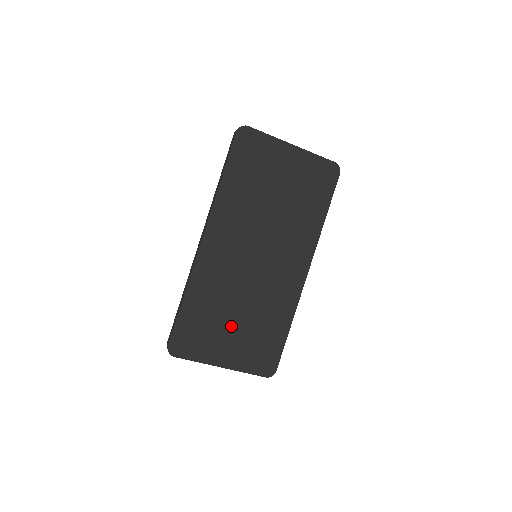
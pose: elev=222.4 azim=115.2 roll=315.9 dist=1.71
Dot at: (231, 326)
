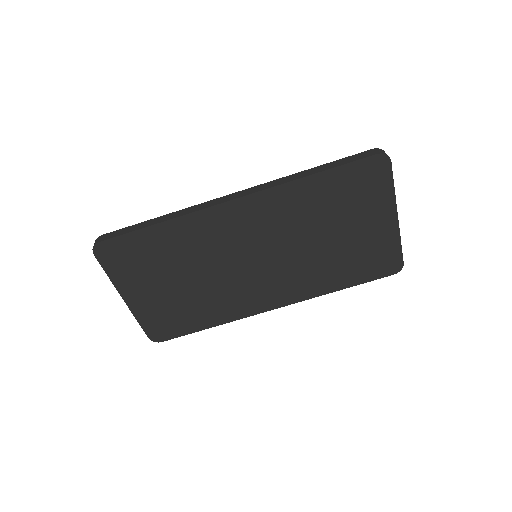
Dot at: (169, 282)
